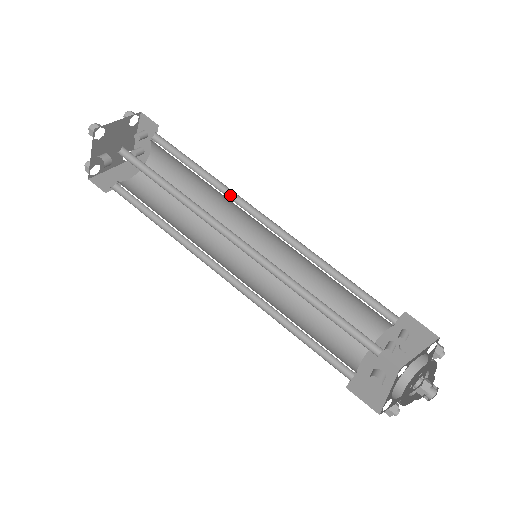
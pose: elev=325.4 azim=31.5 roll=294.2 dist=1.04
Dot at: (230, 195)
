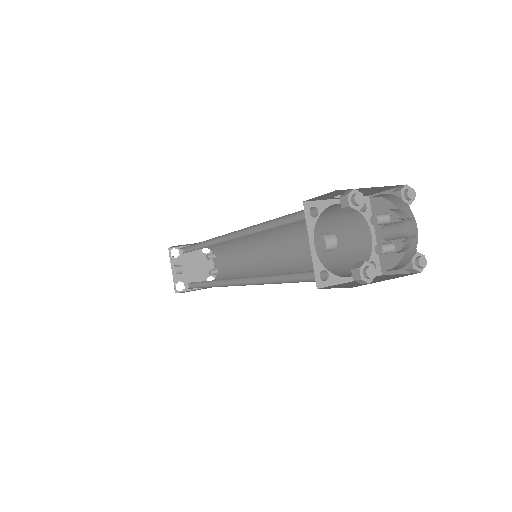
Dot at: occluded
